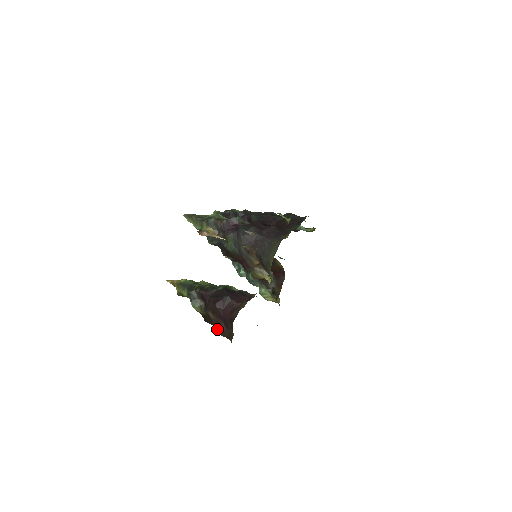
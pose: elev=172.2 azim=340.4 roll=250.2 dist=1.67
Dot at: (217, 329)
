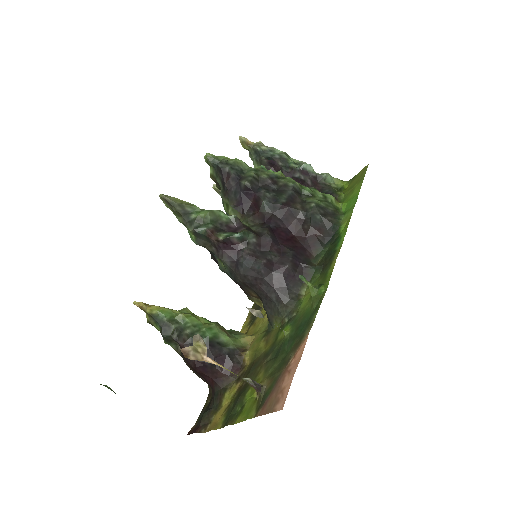
Dot at: (194, 372)
